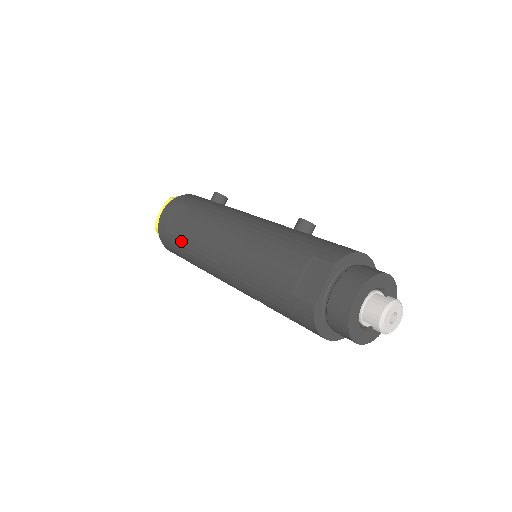
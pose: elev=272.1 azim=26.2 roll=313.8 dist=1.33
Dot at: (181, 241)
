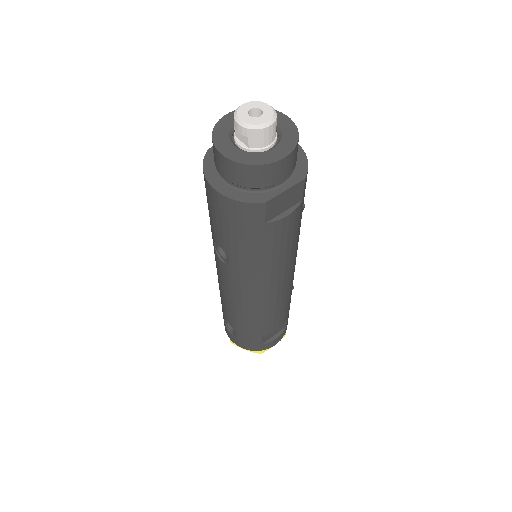
Dot at: occluded
